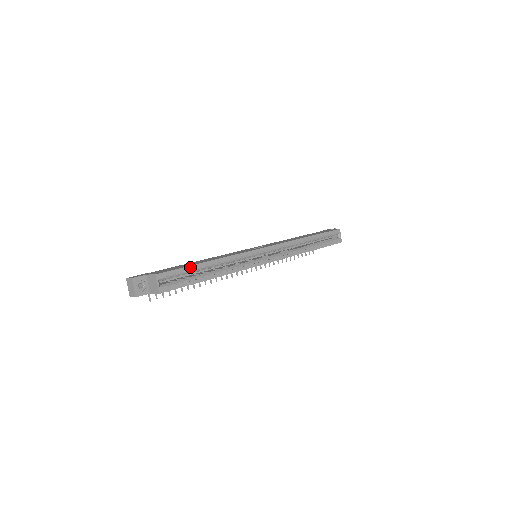
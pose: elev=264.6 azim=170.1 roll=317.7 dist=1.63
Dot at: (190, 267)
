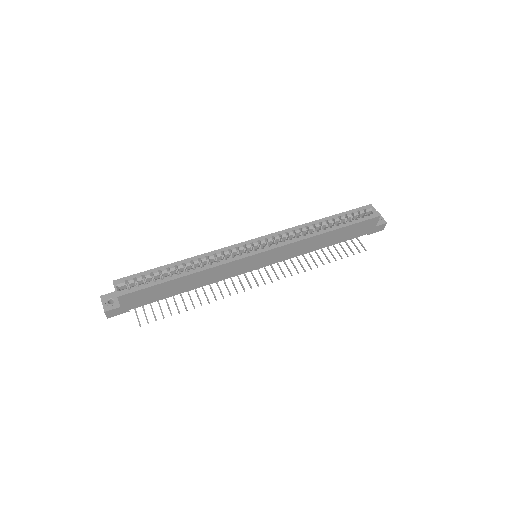
Dot at: (154, 270)
